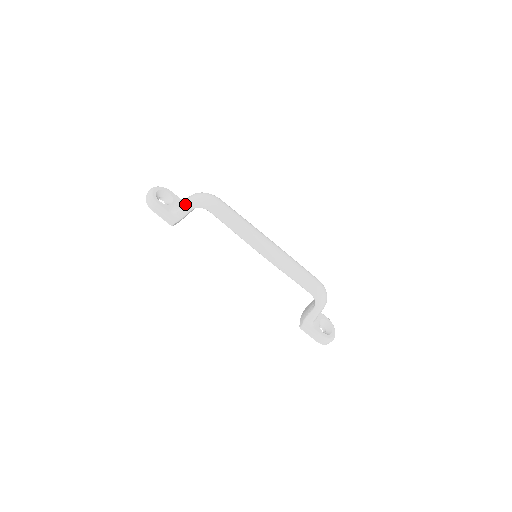
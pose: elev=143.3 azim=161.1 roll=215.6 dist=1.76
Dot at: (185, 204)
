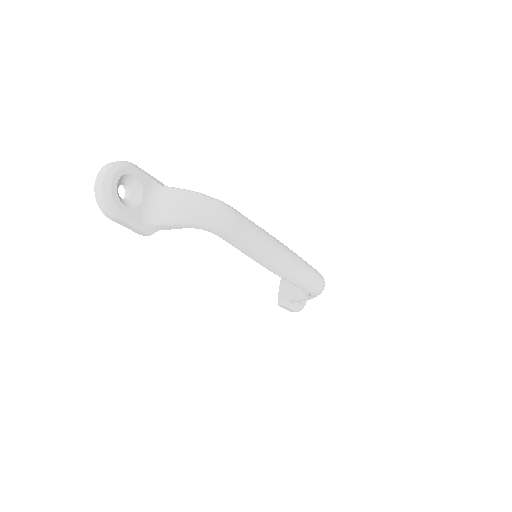
Dot at: (176, 220)
